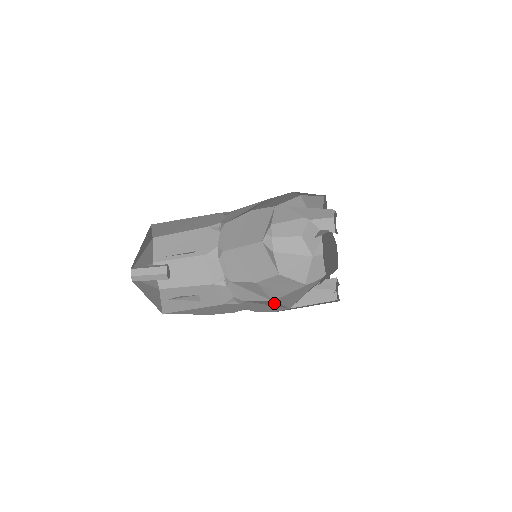
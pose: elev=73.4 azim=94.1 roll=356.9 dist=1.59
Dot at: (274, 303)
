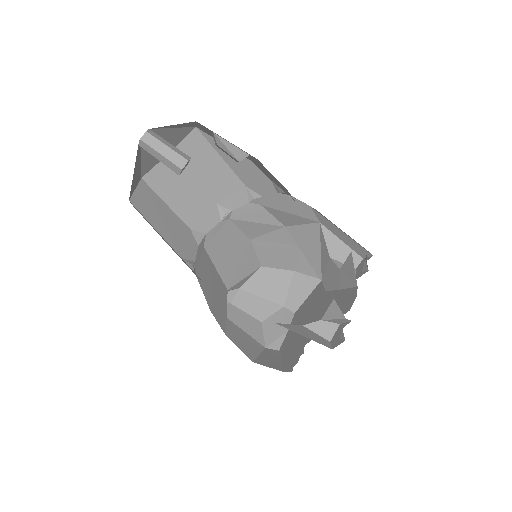
Dot at: occluded
